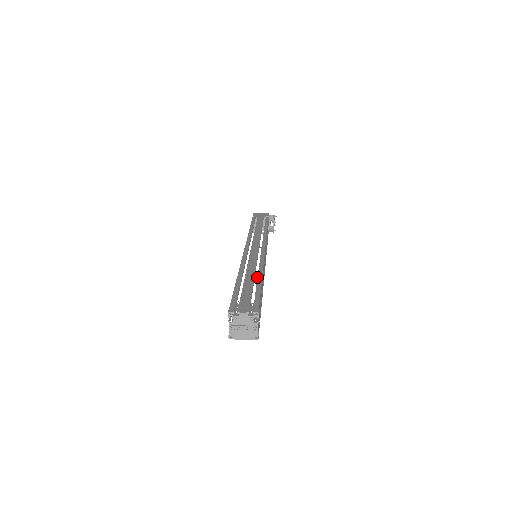
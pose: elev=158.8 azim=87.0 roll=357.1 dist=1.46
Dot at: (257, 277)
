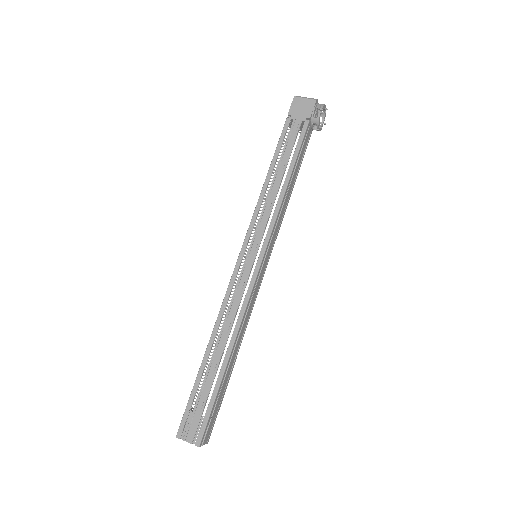
Dot at: (223, 361)
